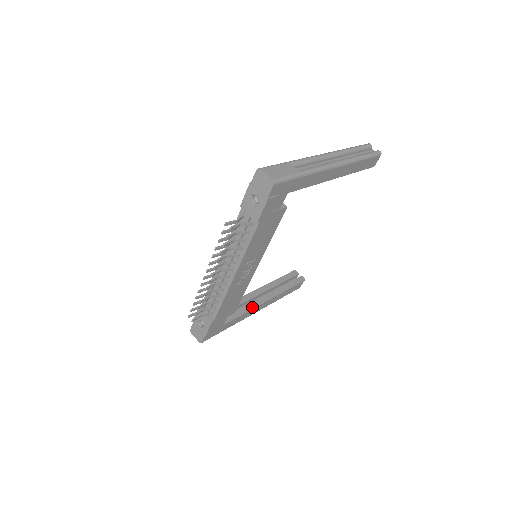
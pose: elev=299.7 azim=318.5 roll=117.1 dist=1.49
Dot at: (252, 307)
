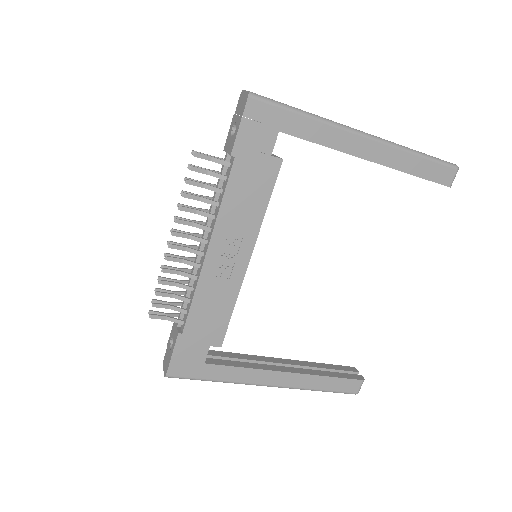
Dot at: (260, 367)
